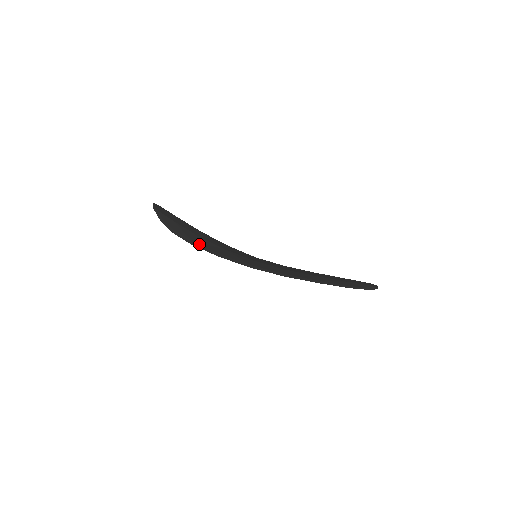
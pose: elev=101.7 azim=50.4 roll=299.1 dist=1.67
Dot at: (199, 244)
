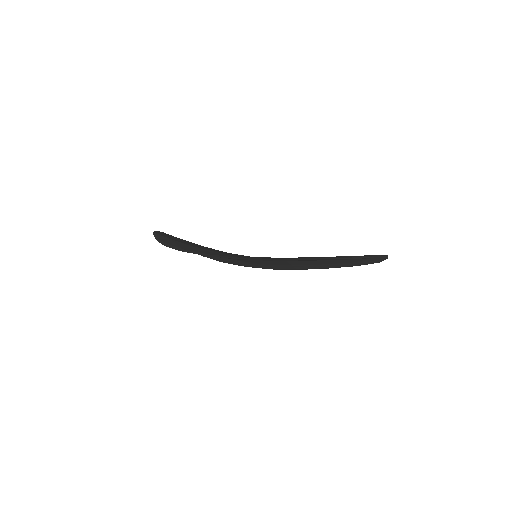
Dot at: (189, 250)
